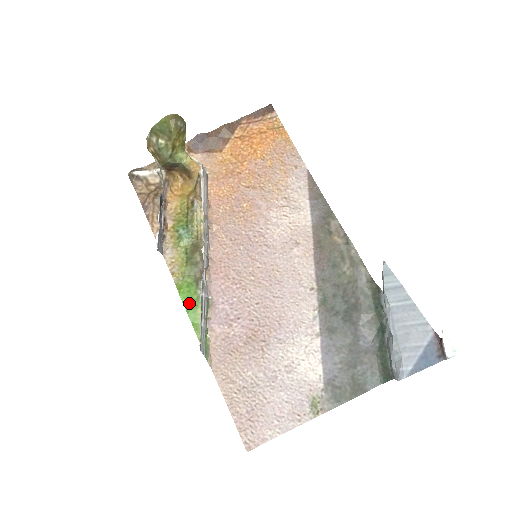
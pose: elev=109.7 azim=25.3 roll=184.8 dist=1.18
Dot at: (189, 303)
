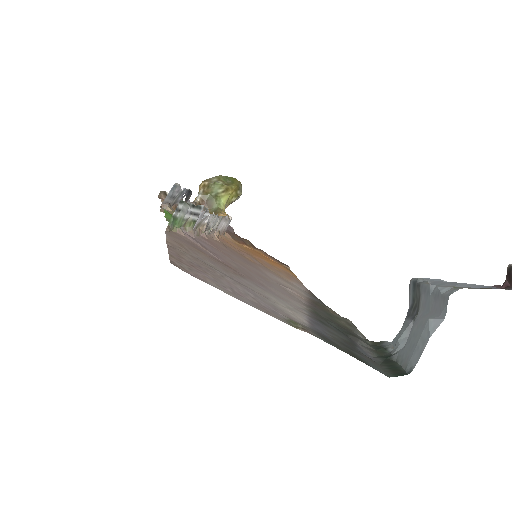
Dot at: occluded
